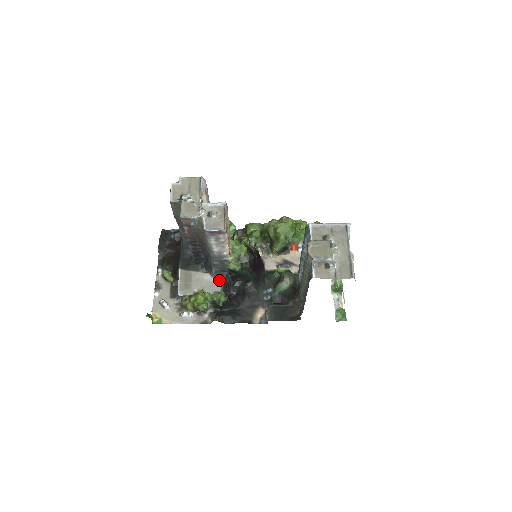
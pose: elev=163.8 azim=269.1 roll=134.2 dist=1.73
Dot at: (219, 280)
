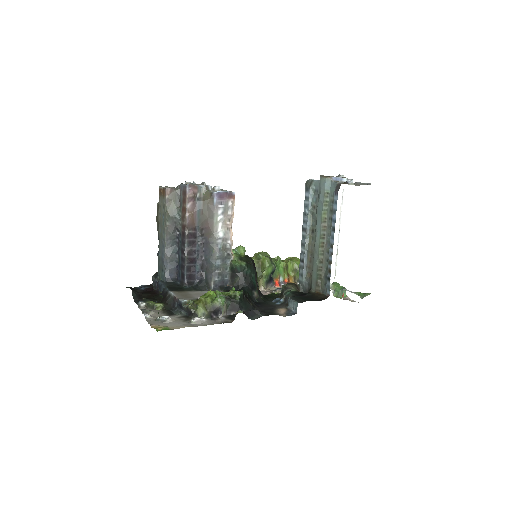
Dot at: occluded
